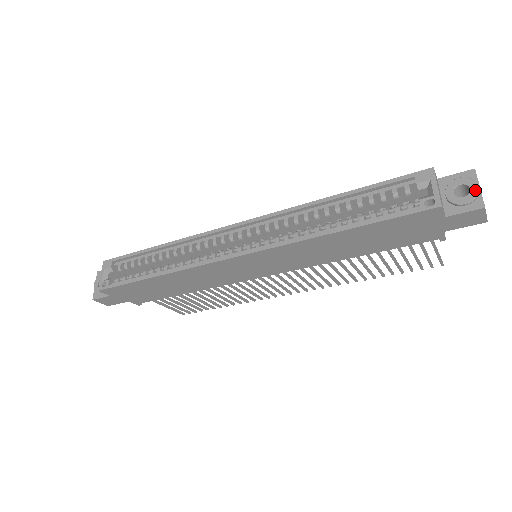
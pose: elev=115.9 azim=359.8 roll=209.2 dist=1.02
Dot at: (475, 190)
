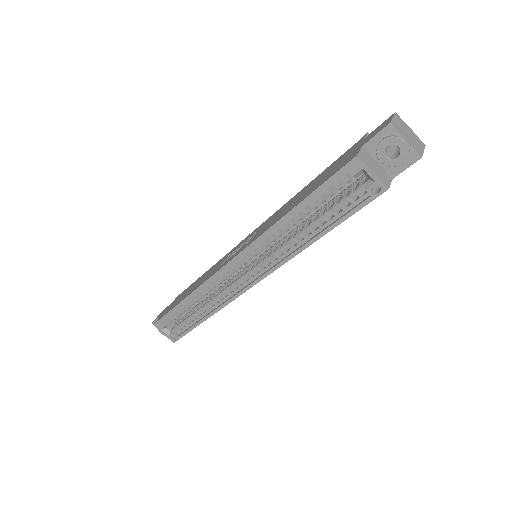
Dot at: (404, 147)
